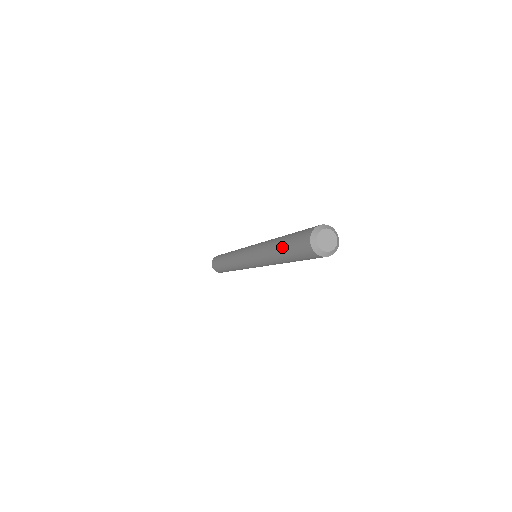
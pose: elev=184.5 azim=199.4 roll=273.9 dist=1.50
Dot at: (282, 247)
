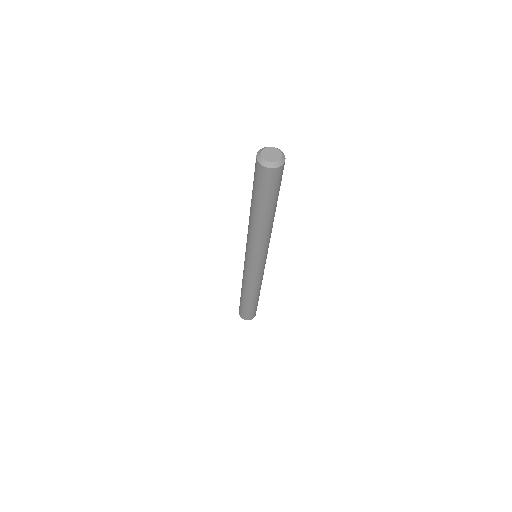
Dot at: occluded
